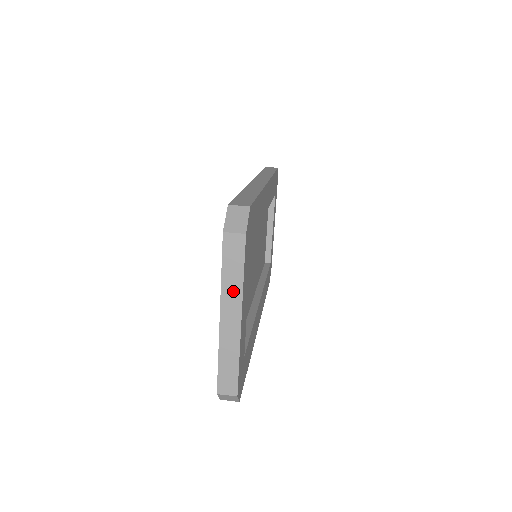
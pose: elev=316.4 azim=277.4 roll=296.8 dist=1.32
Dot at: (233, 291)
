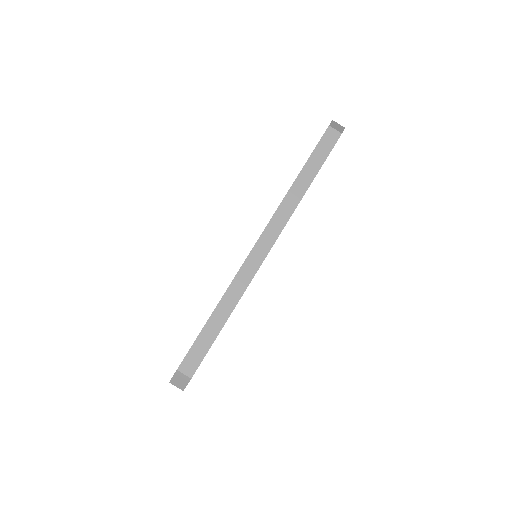
Dot at: occluded
